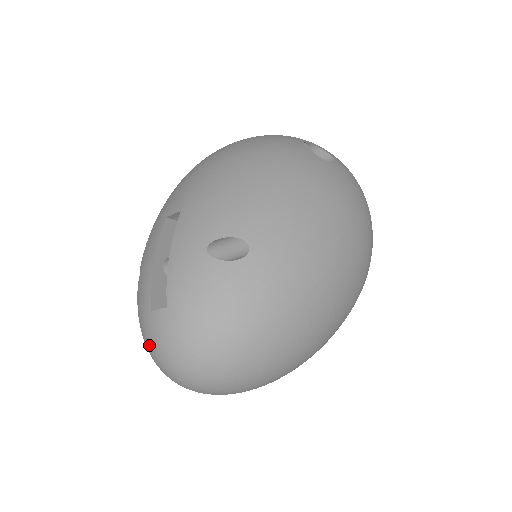
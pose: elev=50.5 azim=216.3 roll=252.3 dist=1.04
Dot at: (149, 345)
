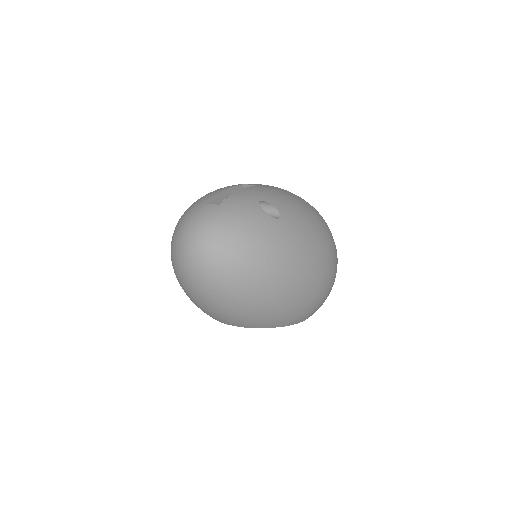
Dot at: (187, 218)
